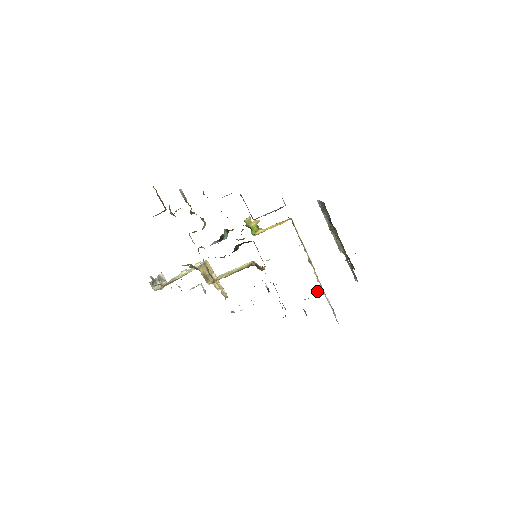
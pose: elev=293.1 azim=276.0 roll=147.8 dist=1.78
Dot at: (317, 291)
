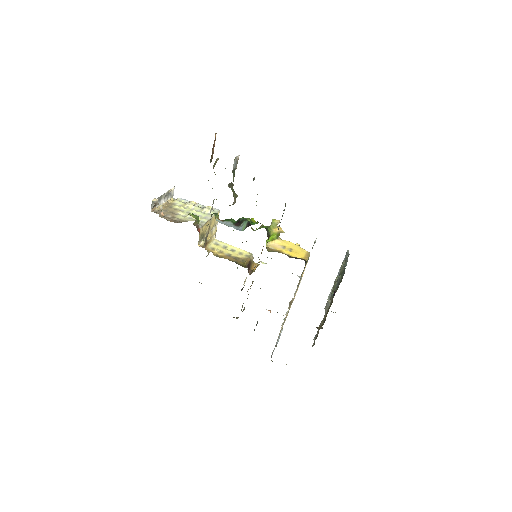
Dot at: occluded
